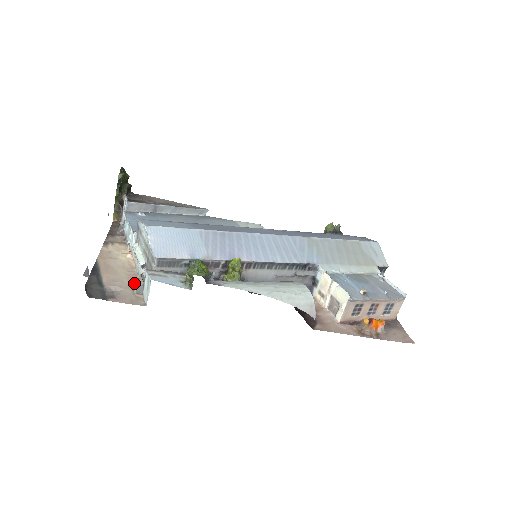
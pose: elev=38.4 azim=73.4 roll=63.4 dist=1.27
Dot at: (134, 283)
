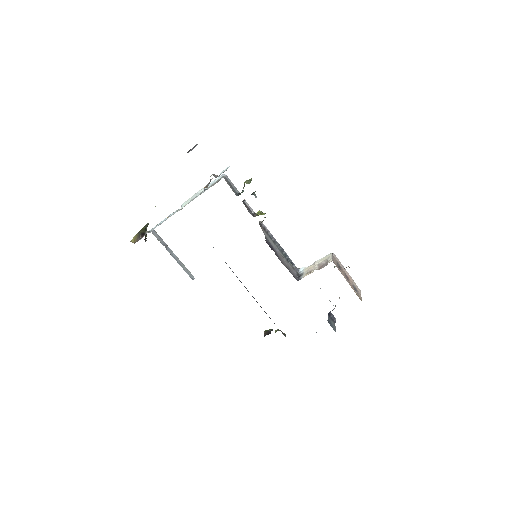
Dot at: occluded
